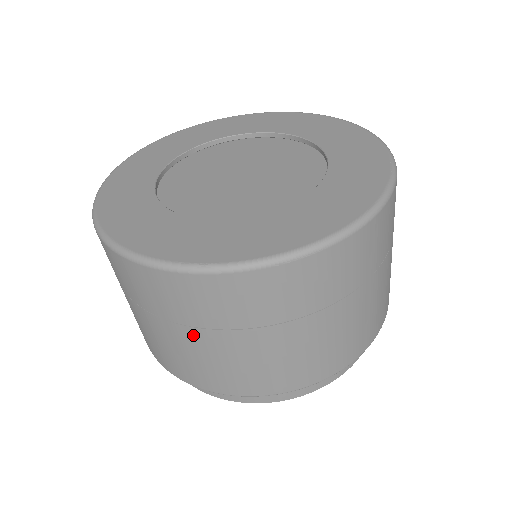
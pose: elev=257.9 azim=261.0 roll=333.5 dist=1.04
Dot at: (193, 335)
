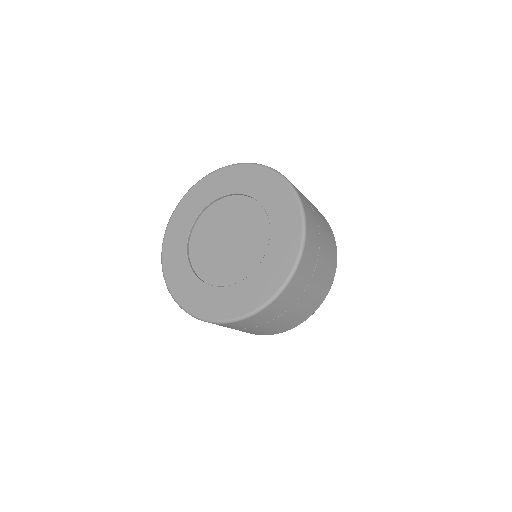
Dot at: (263, 326)
